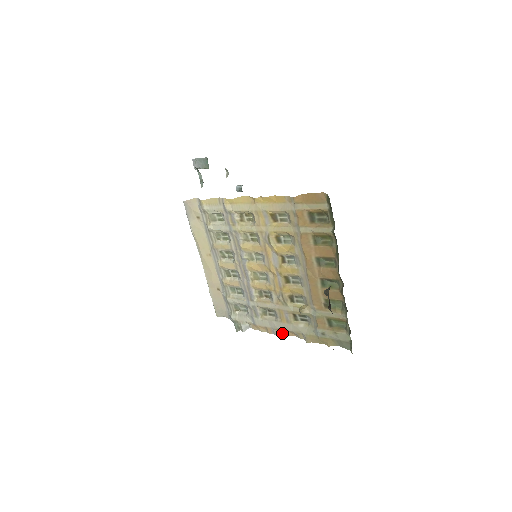
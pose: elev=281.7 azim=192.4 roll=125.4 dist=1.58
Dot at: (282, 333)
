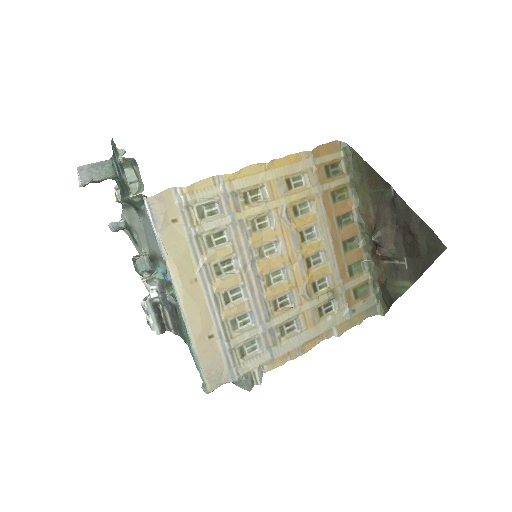
Dot at: (309, 347)
